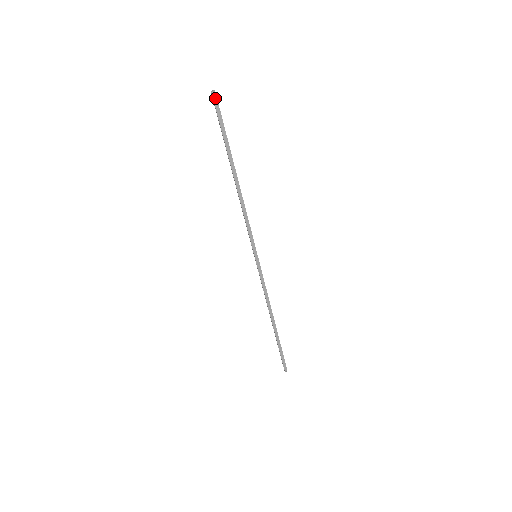
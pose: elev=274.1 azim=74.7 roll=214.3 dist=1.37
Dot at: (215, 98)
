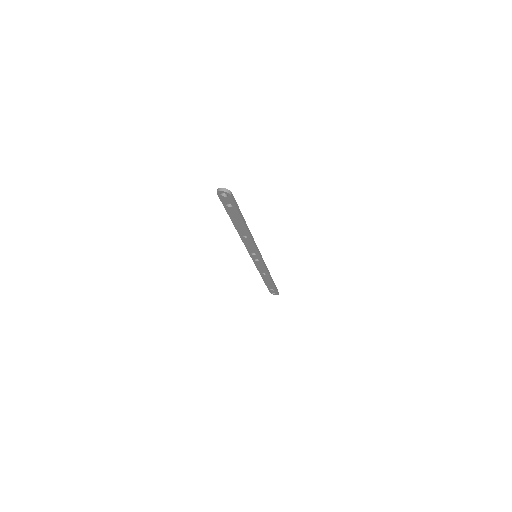
Dot at: (231, 193)
